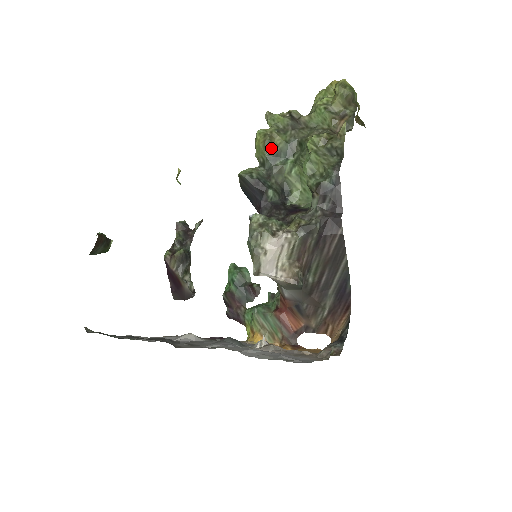
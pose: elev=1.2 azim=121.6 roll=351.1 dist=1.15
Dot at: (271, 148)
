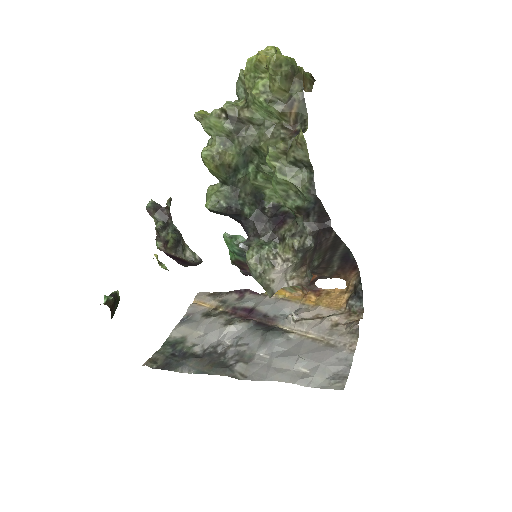
Dot at: (226, 168)
